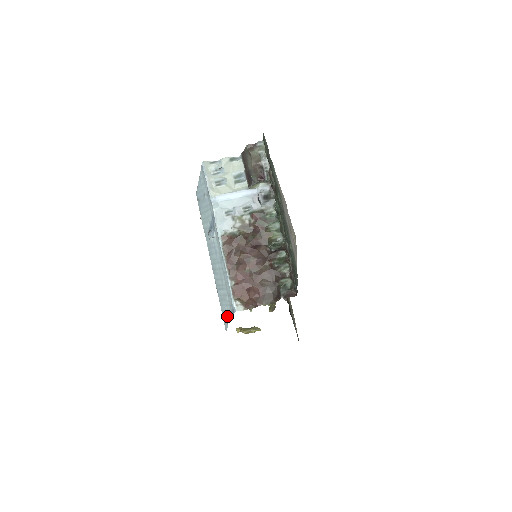
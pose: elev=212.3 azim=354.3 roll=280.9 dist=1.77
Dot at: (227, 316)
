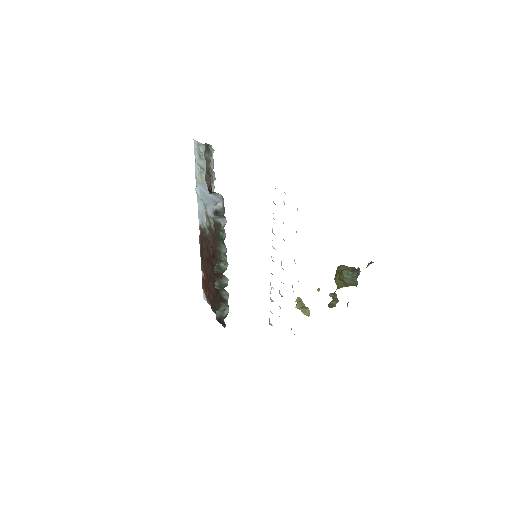
Dot at: occluded
